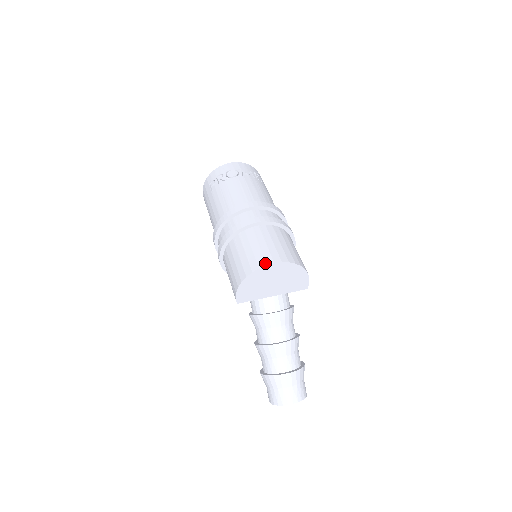
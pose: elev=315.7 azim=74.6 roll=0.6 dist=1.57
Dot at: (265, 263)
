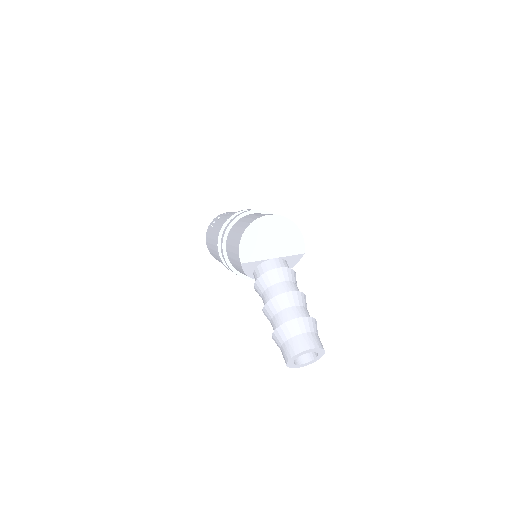
Dot at: (261, 216)
